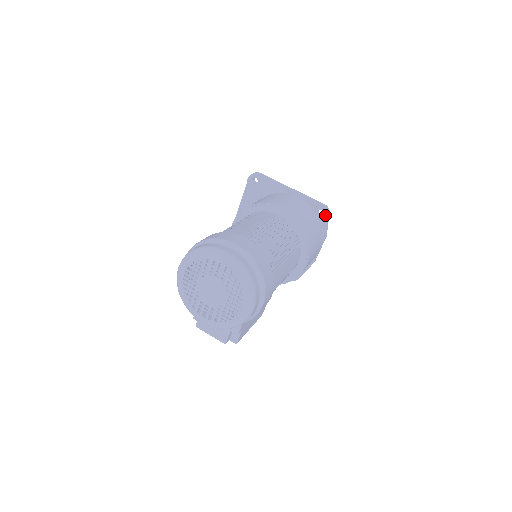
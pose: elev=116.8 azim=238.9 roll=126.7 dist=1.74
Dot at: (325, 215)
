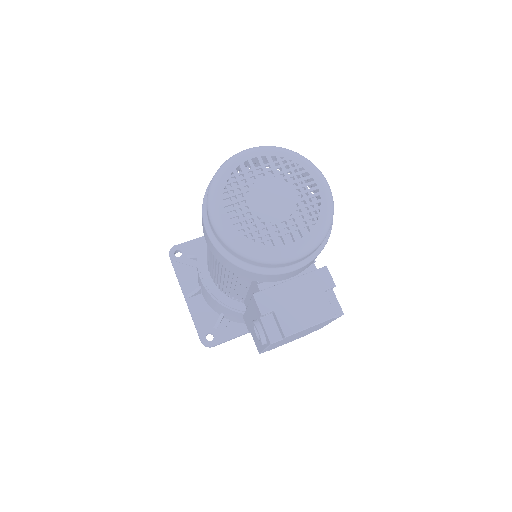
Dot at: occluded
